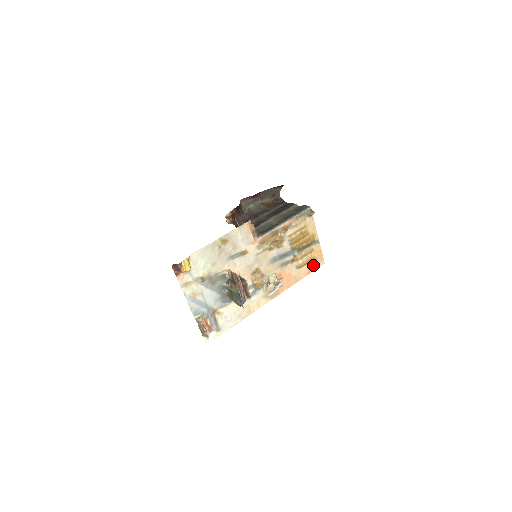
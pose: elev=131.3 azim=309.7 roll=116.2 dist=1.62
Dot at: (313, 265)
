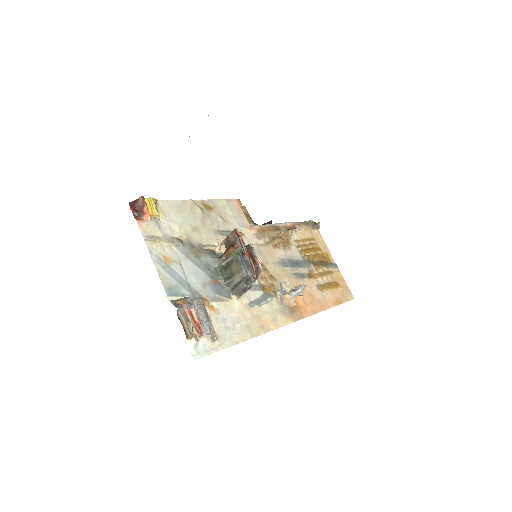
Dot at: (339, 295)
